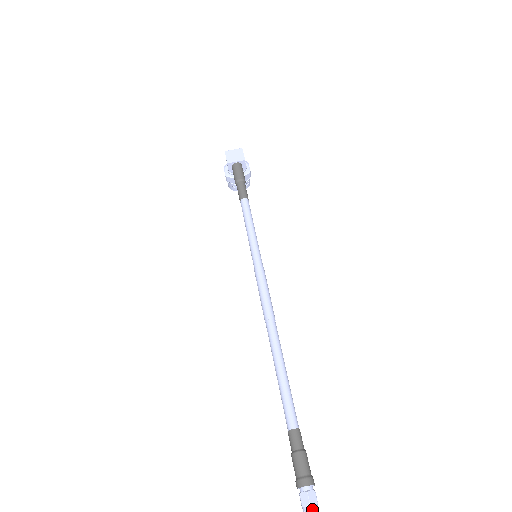
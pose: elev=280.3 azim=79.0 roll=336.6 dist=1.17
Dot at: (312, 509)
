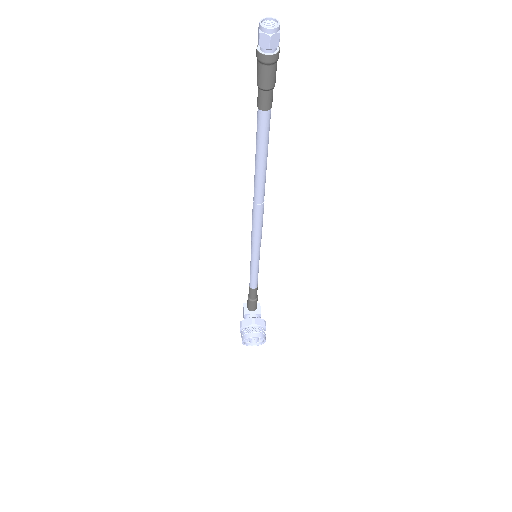
Dot at: (270, 18)
